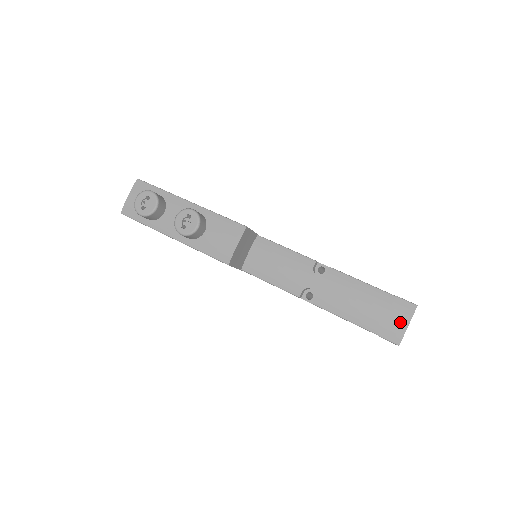
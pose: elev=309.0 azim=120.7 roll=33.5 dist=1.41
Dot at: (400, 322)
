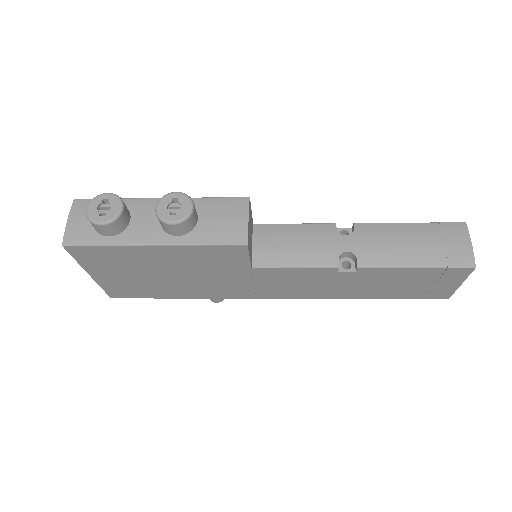
Dot at: (461, 243)
